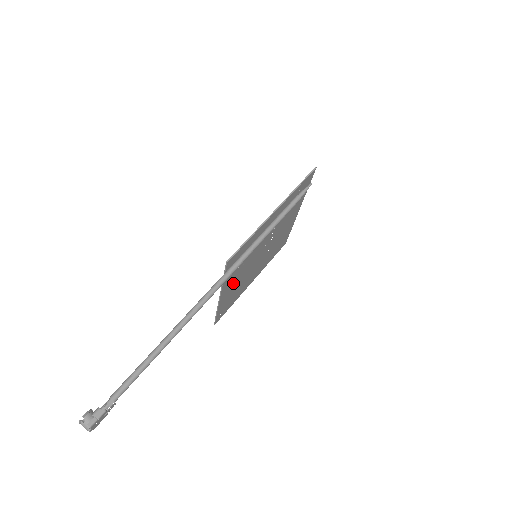
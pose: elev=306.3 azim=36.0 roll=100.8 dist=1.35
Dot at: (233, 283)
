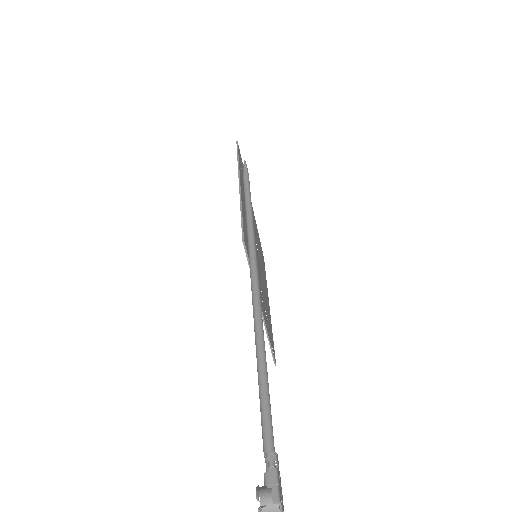
Dot at: (260, 292)
